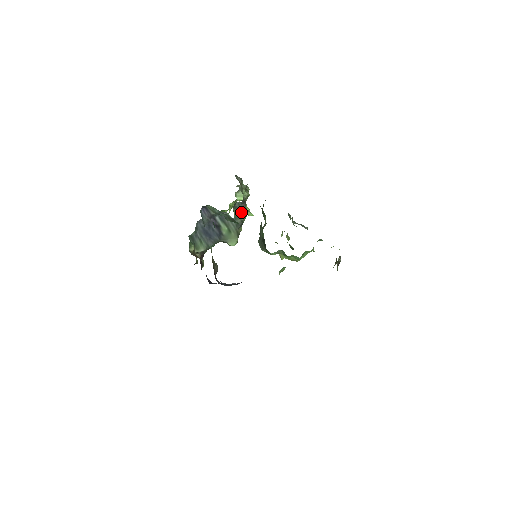
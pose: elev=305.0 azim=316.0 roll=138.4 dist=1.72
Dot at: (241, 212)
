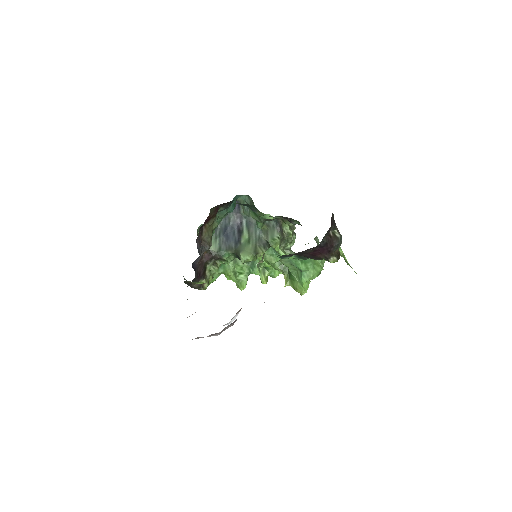
Dot at: (272, 234)
